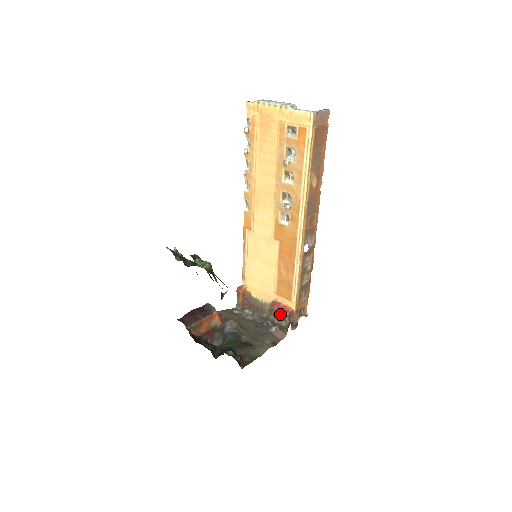
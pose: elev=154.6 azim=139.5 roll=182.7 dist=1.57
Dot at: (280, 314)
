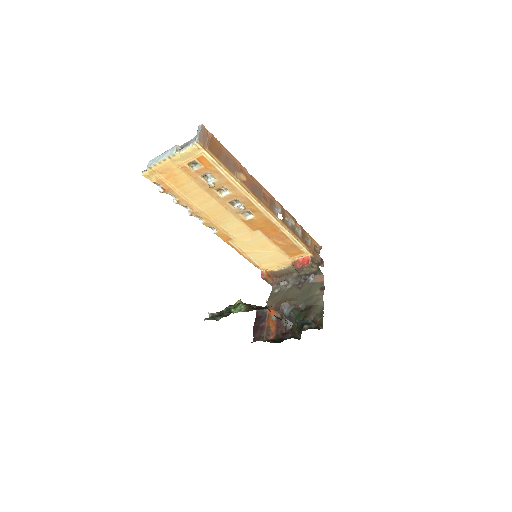
Dot at: (306, 267)
